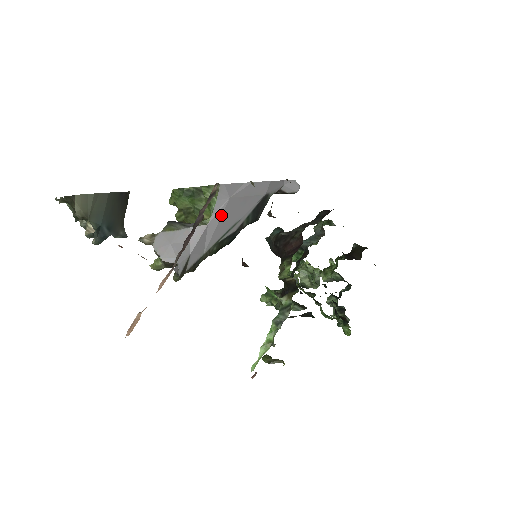
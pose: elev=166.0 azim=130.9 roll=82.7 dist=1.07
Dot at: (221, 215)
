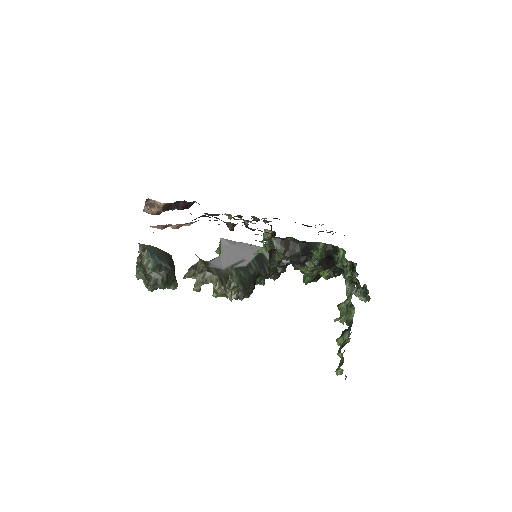
Dot at: (227, 252)
